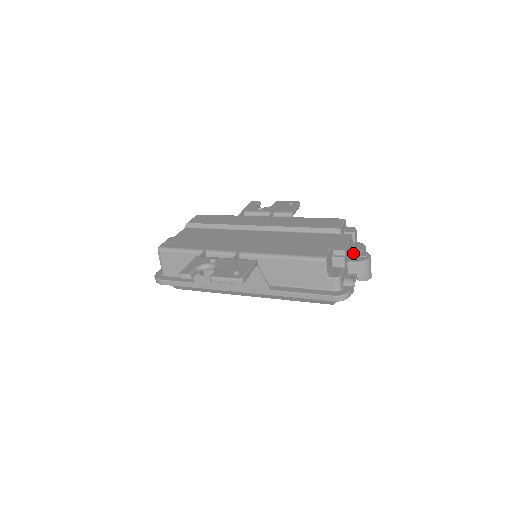
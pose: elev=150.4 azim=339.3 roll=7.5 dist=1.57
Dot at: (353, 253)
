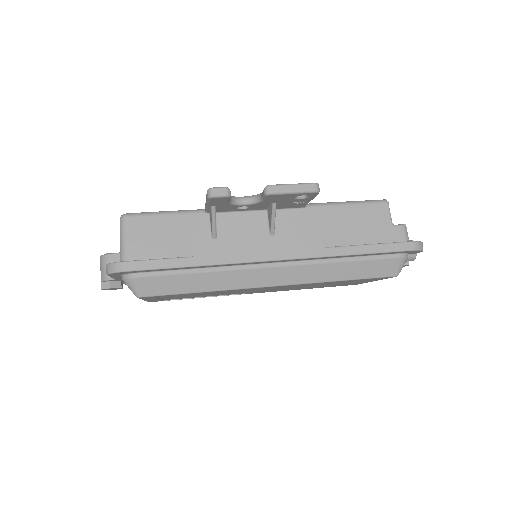
Dot at: occluded
